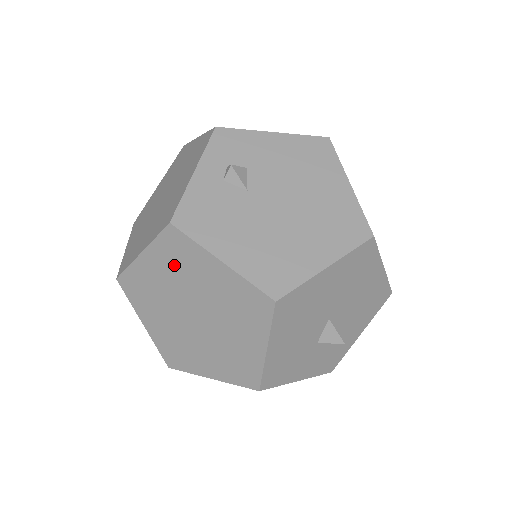
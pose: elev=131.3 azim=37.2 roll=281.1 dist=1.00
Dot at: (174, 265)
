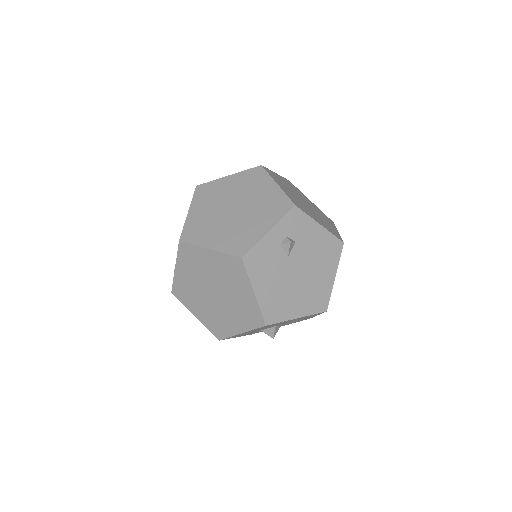
Dot at: (225, 270)
